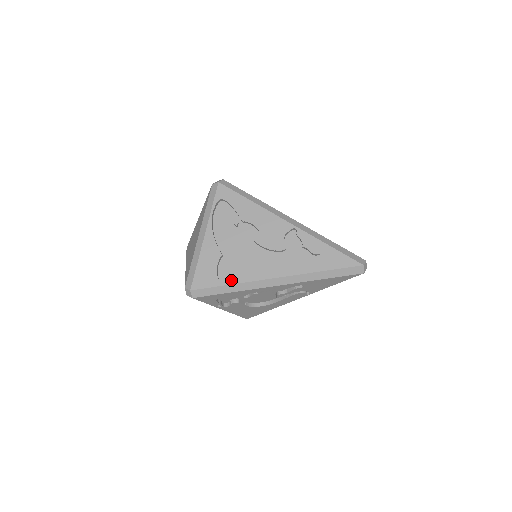
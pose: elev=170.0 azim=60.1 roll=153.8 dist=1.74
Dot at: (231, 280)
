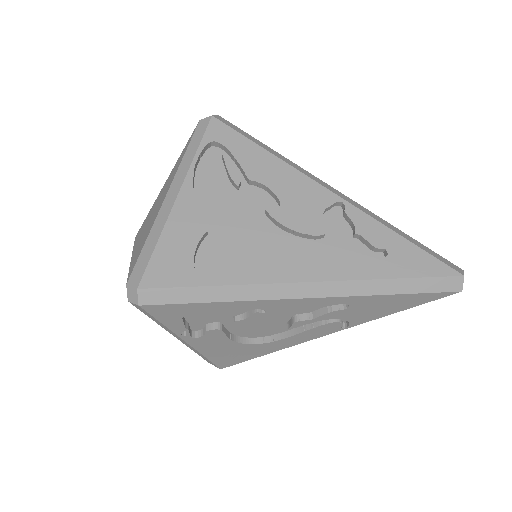
Dot at: (220, 277)
